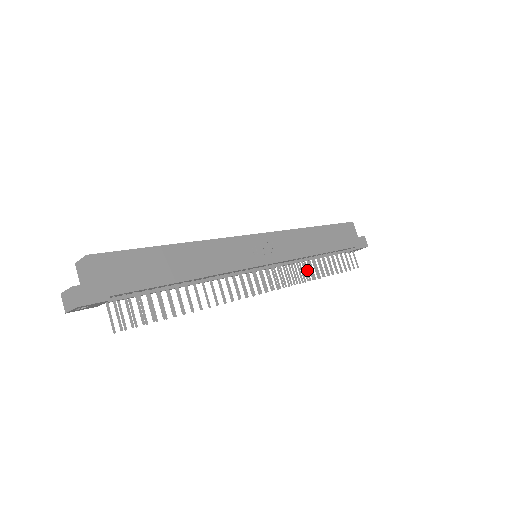
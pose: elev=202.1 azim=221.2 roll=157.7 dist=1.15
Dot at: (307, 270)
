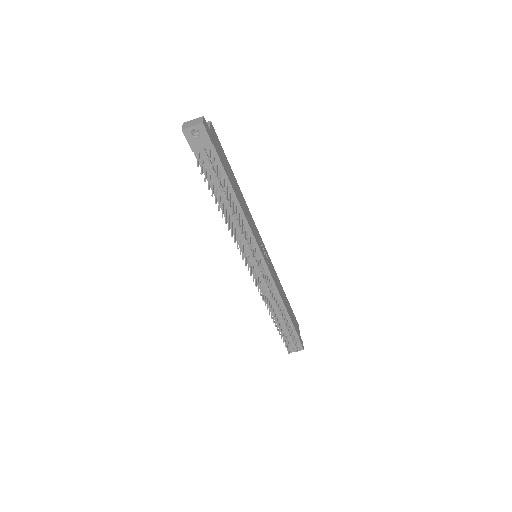
Dot at: occluded
